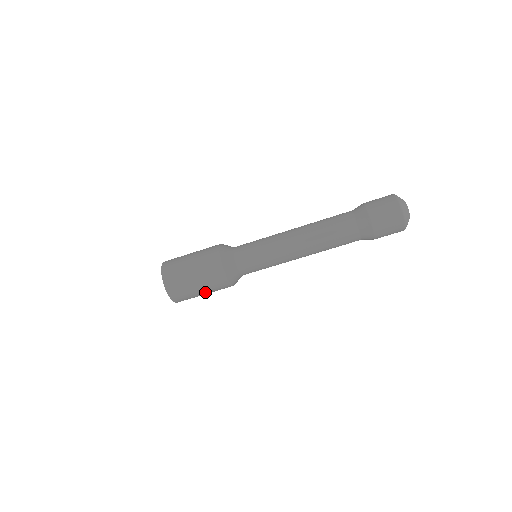
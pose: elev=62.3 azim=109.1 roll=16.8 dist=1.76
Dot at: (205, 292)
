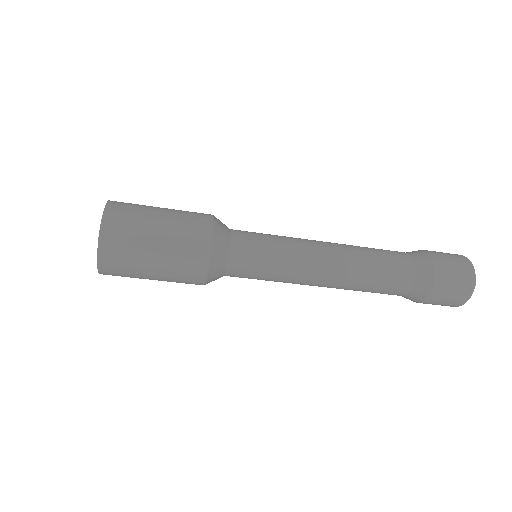
Dot at: occluded
